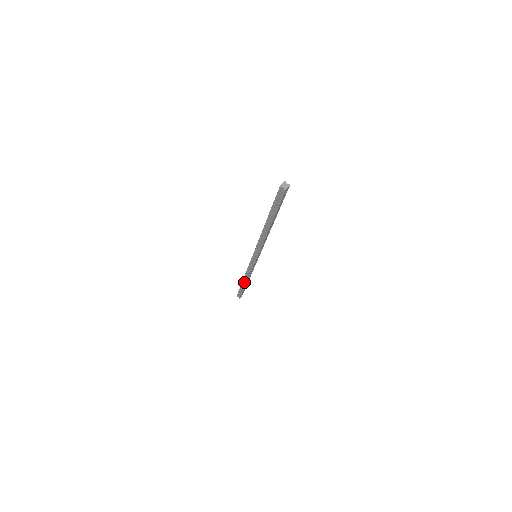
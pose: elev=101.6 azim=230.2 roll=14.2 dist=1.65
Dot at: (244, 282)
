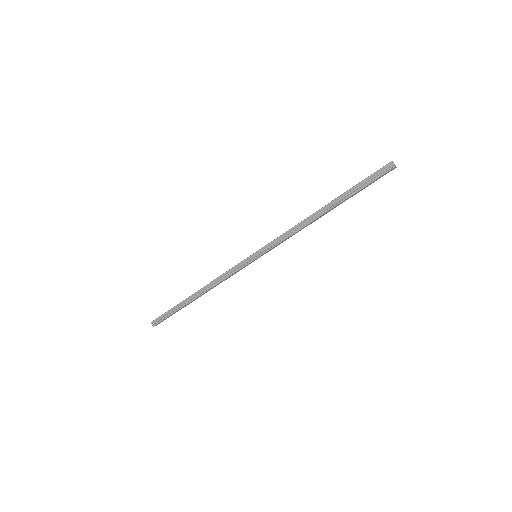
Dot at: (193, 297)
